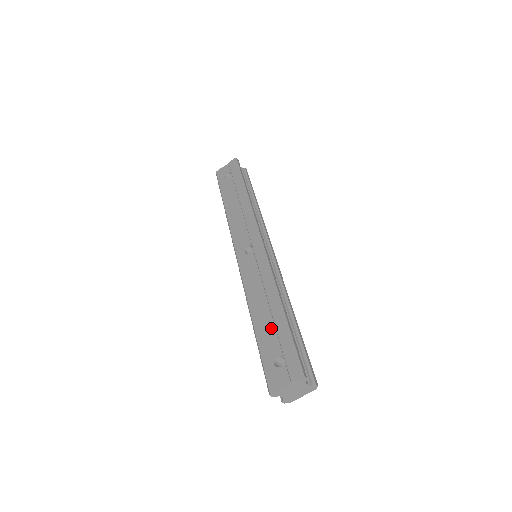
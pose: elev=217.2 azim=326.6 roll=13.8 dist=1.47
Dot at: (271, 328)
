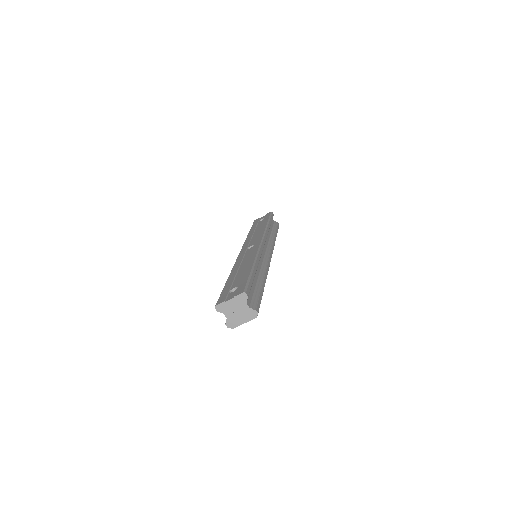
Dot at: (239, 276)
